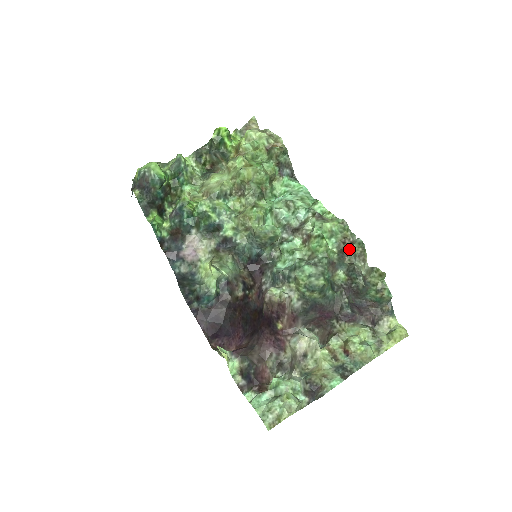
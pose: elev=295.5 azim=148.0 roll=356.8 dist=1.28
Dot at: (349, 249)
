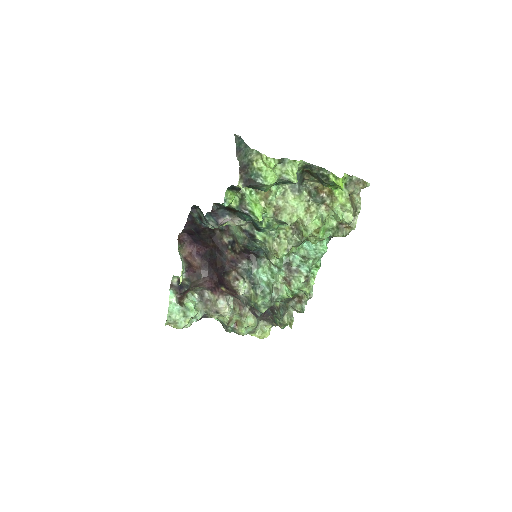
Dot at: (297, 300)
